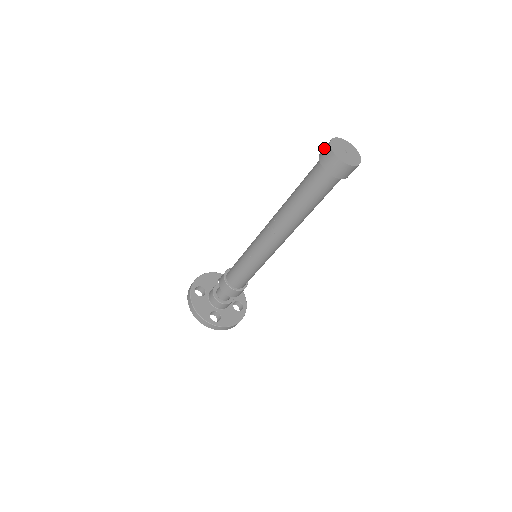
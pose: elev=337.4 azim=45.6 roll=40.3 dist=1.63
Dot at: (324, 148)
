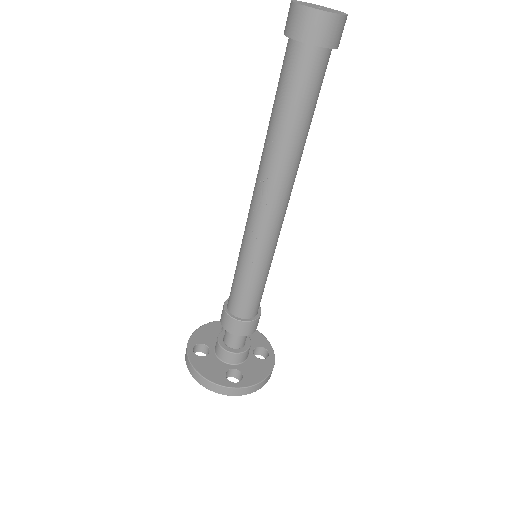
Dot at: occluded
